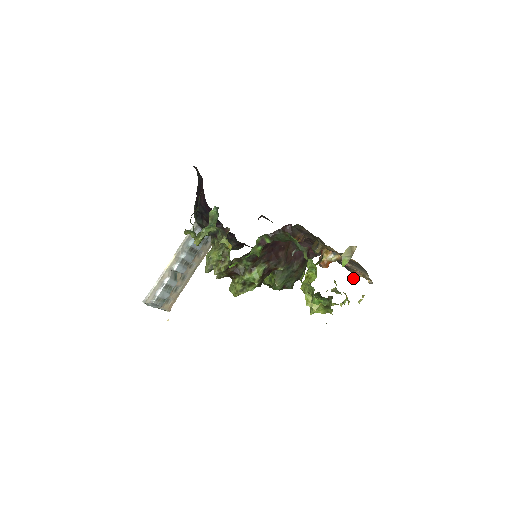
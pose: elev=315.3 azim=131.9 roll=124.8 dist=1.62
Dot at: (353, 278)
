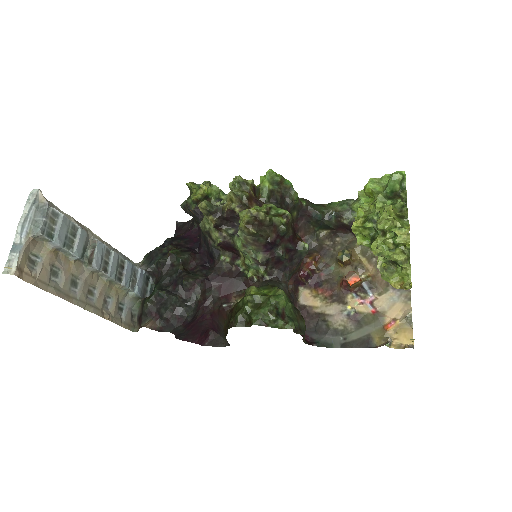
Dot at: (382, 345)
